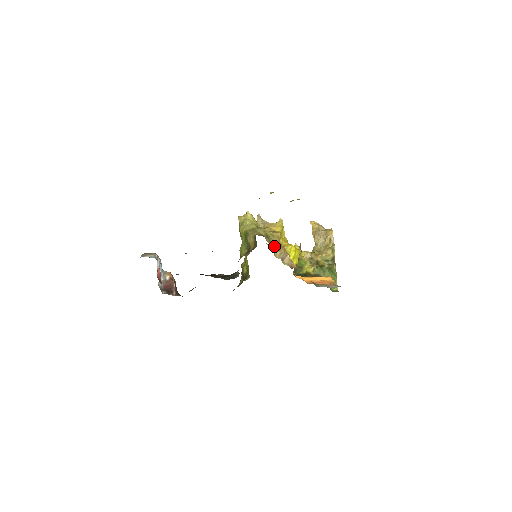
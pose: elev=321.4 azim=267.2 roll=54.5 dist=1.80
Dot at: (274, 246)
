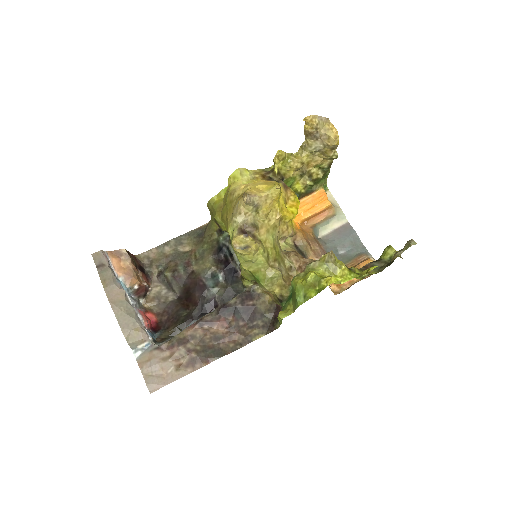
Dot at: (291, 272)
